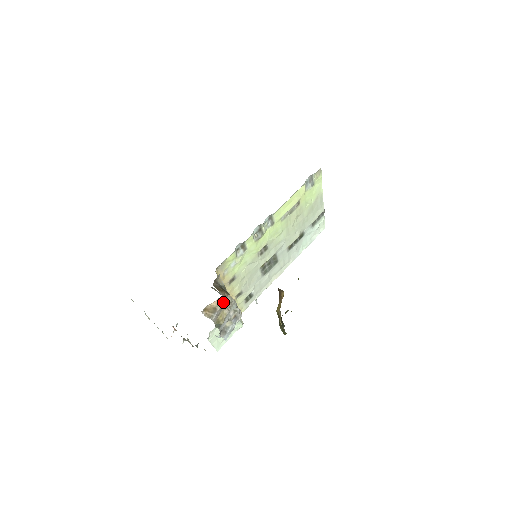
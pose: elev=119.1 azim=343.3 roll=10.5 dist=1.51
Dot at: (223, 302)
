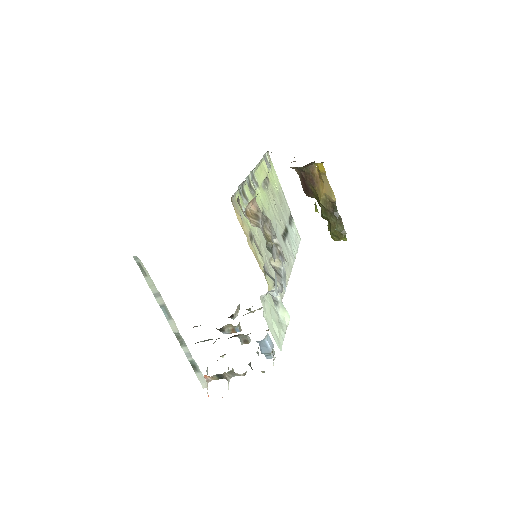
Dot at: (260, 212)
